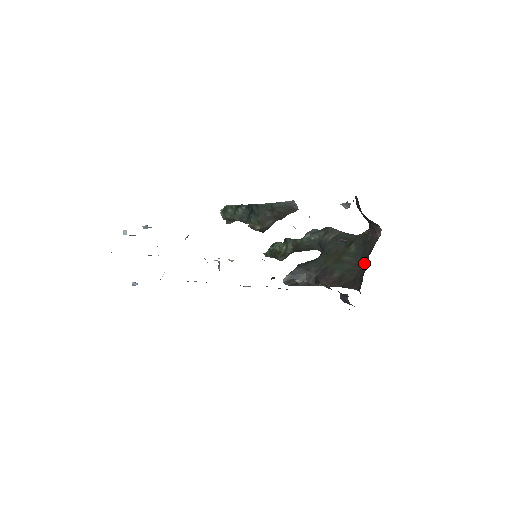
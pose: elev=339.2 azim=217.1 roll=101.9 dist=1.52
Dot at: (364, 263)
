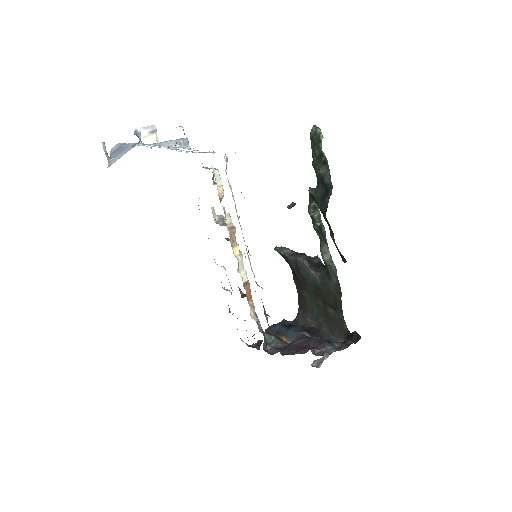
Dot at: (319, 321)
